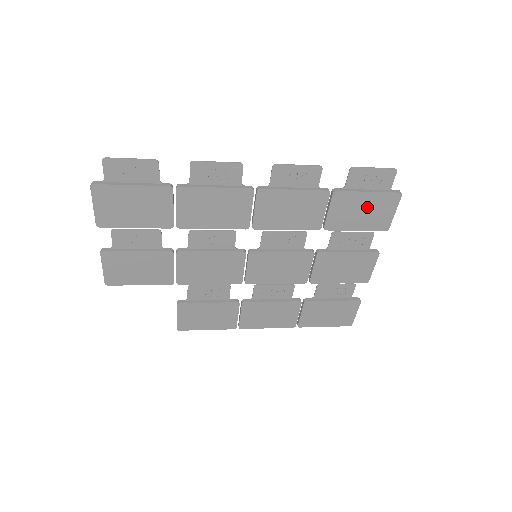
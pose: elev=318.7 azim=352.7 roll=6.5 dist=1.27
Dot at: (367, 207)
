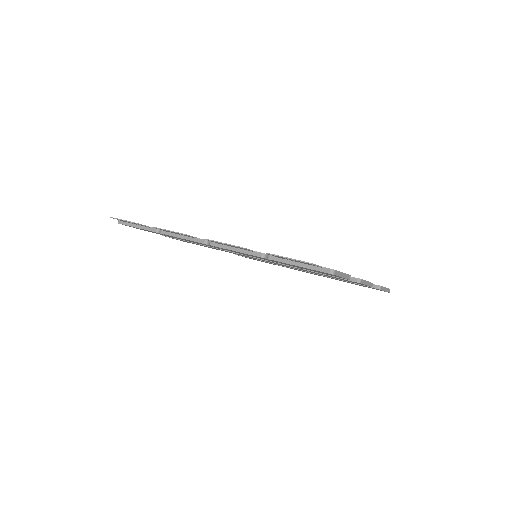
Dot at: (309, 269)
